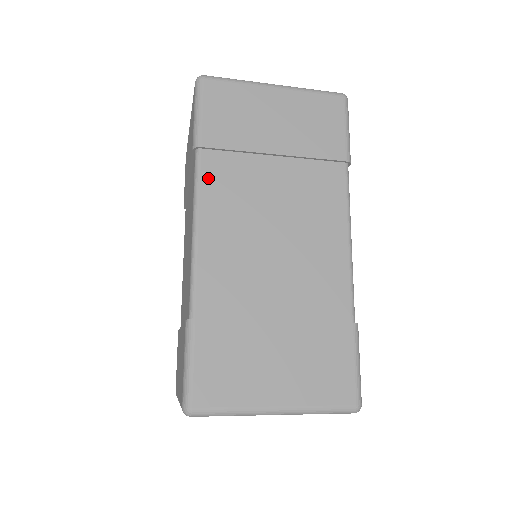
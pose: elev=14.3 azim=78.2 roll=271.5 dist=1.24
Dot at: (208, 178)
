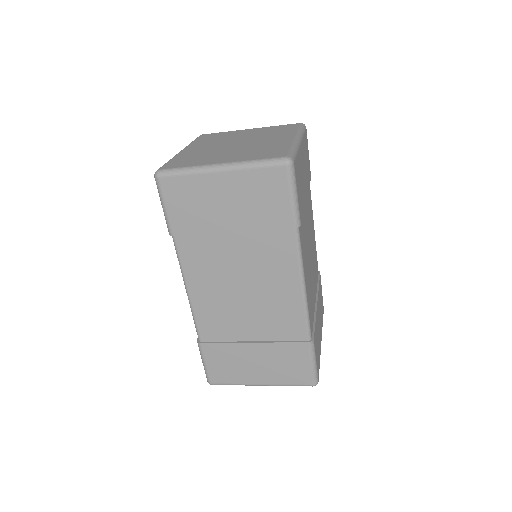
Dot at: (185, 256)
